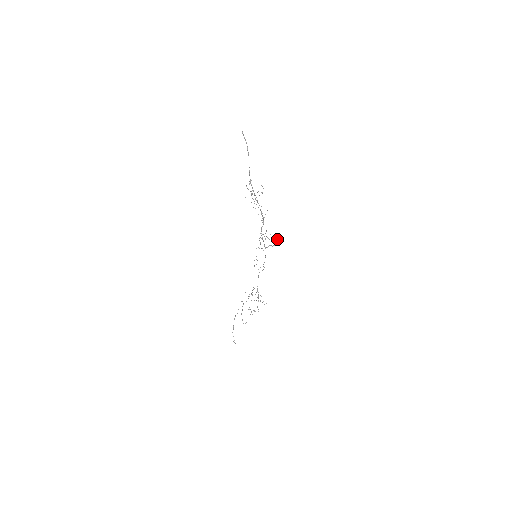
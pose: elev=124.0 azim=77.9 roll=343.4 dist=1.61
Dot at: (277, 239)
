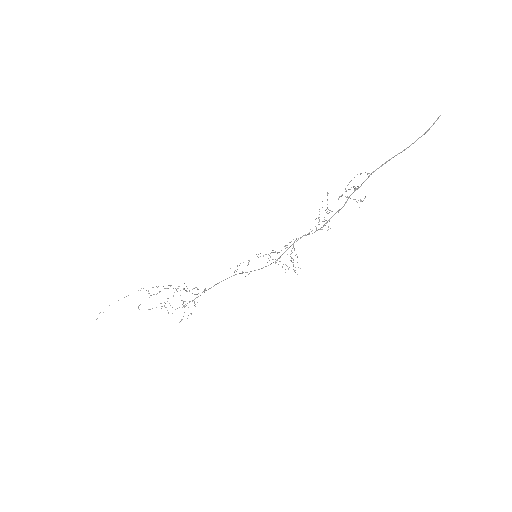
Dot at: occluded
